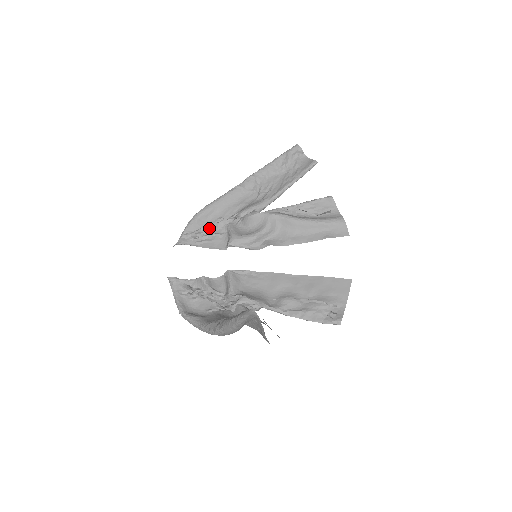
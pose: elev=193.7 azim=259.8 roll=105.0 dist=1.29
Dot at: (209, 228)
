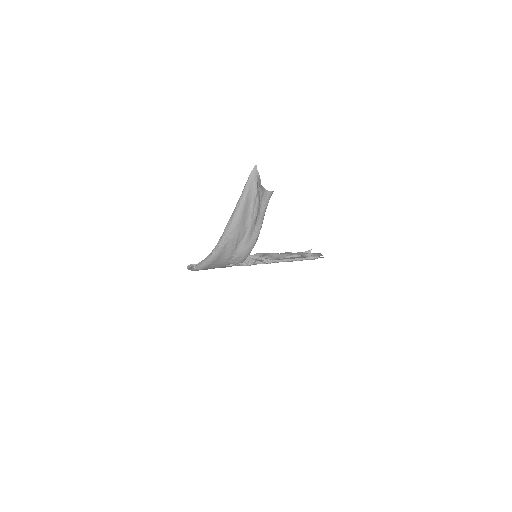
Dot at: occluded
